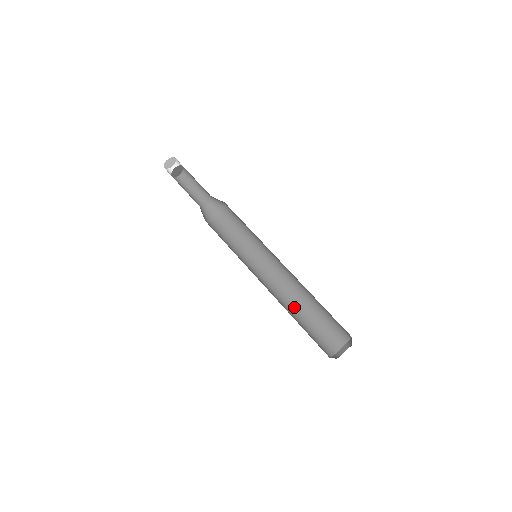
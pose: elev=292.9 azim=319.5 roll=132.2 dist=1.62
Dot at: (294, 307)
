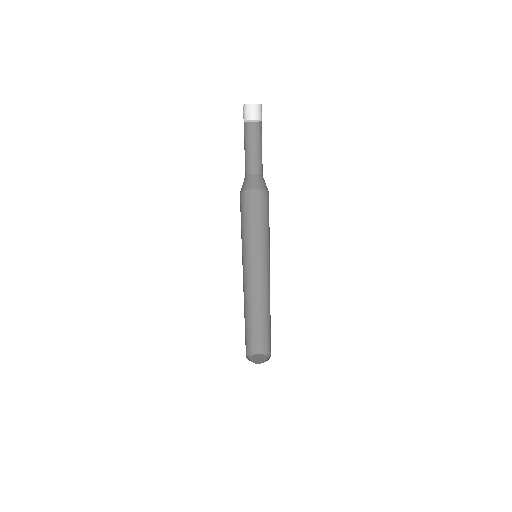
Dot at: (260, 303)
